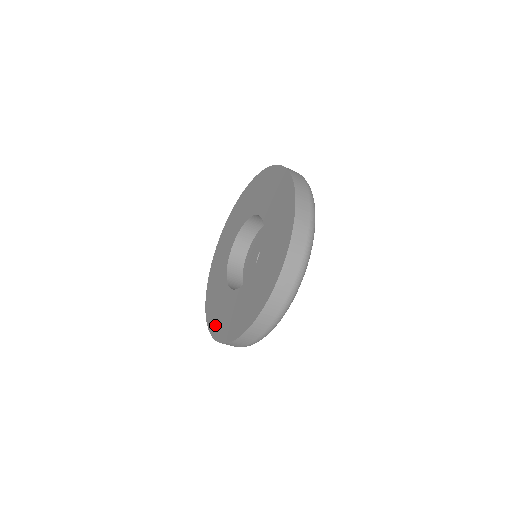
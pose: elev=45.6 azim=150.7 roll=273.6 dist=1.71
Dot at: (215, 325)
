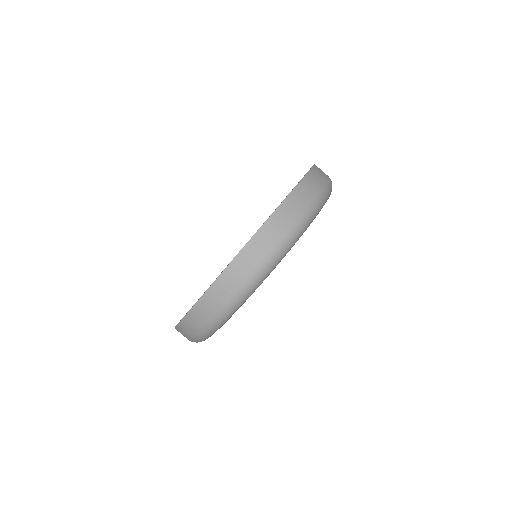
Dot at: occluded
